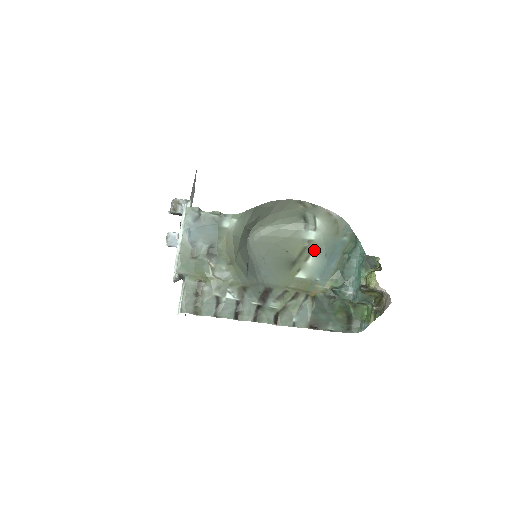
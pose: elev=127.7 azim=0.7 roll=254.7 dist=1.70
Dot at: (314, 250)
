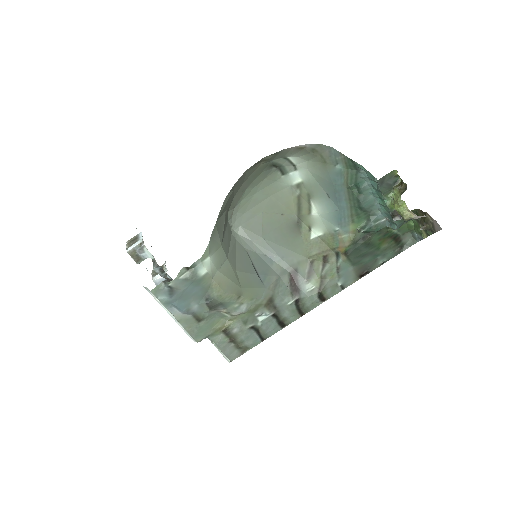
Dot at: (311, 195)
